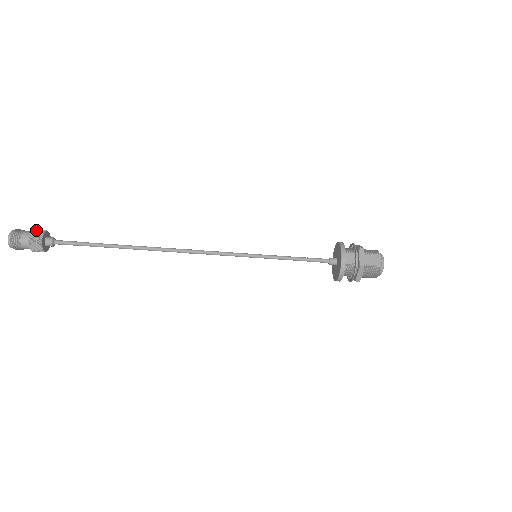
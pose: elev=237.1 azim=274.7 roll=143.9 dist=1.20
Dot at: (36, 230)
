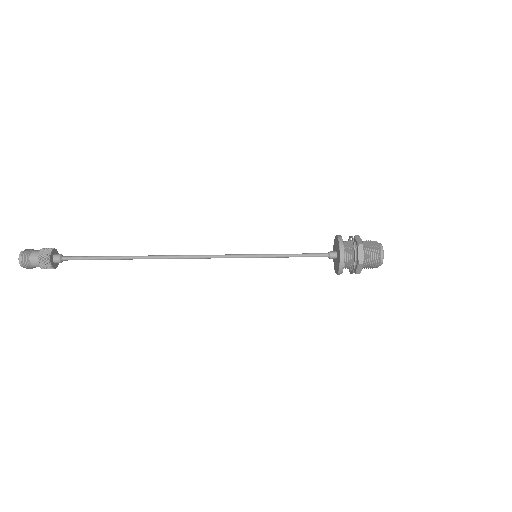
Dot at: (48, 248)
